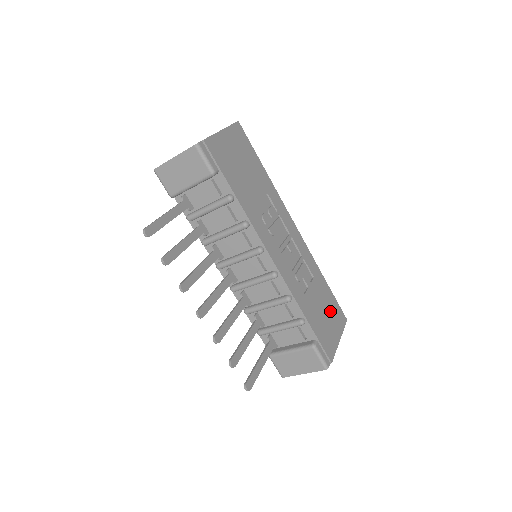
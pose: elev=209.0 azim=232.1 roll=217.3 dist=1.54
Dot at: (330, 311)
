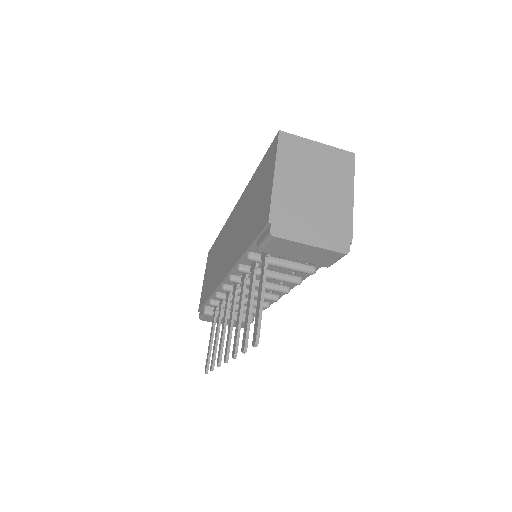
Dot at: occluded
